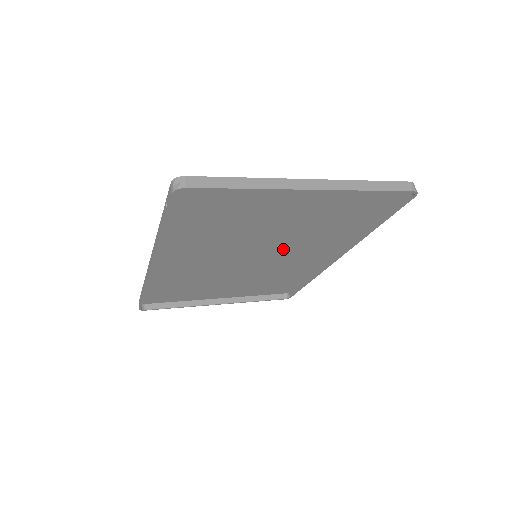
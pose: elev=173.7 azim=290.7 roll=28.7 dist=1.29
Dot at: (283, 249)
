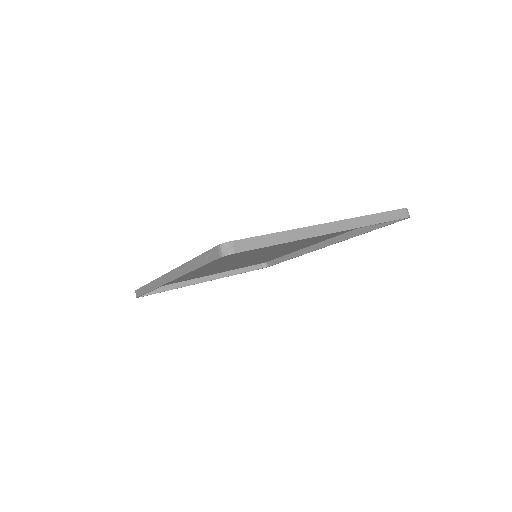
Dot at: (281, 249)
